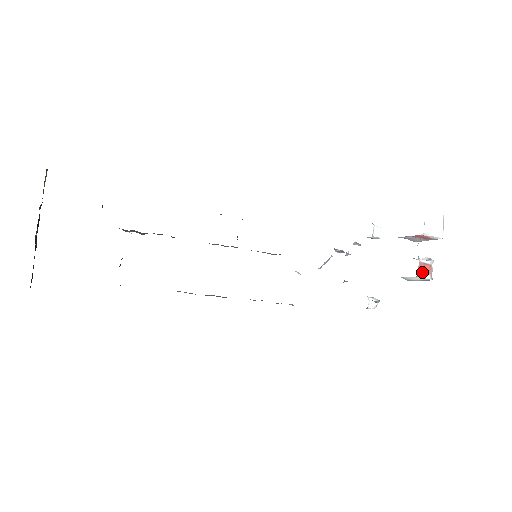
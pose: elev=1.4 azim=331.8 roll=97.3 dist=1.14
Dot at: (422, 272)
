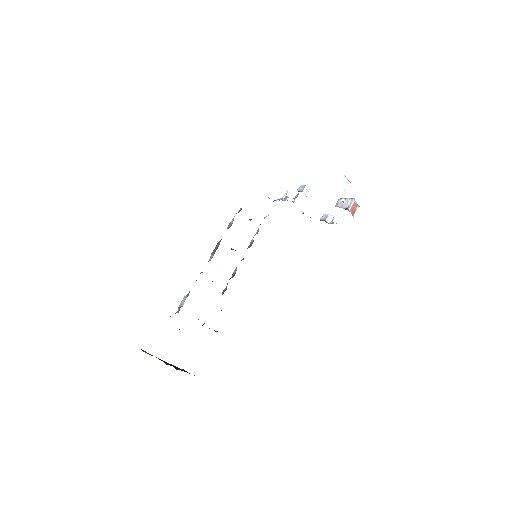
Dot at: (354, 212)
